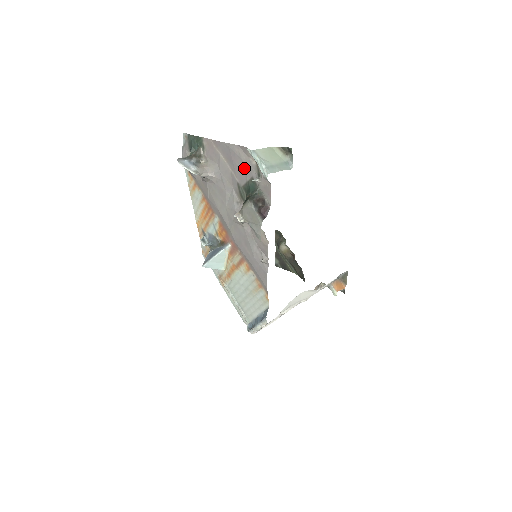
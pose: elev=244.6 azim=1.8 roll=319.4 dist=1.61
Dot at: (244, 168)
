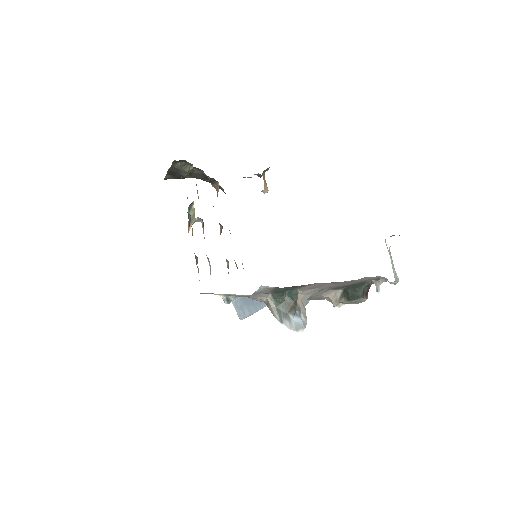
Dot at: occluded
